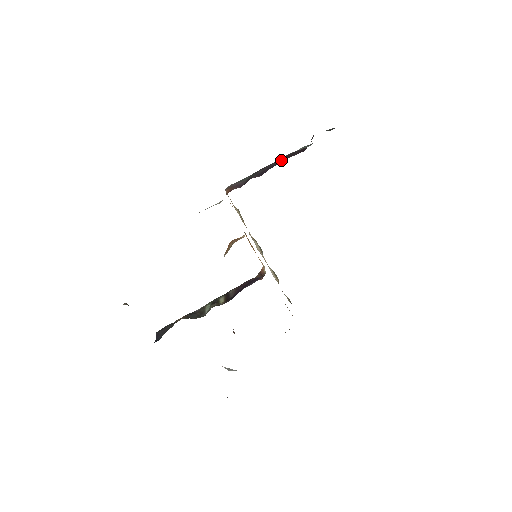
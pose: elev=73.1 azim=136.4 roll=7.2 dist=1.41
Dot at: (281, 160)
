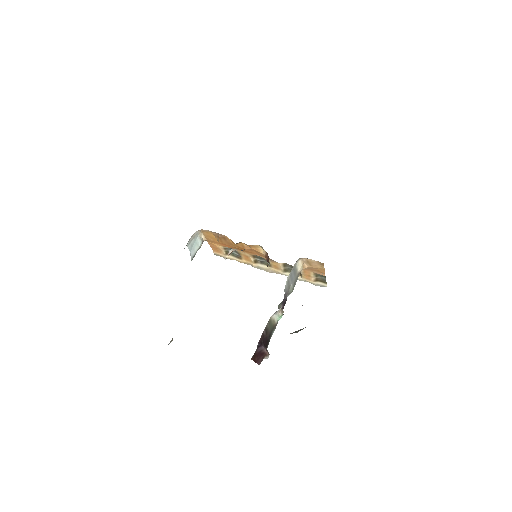
Dot at: occluded
